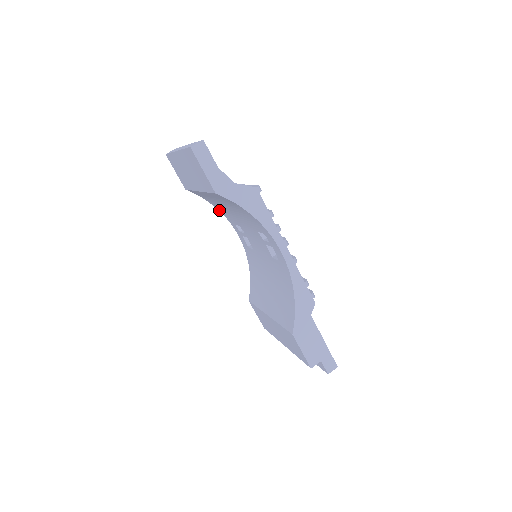
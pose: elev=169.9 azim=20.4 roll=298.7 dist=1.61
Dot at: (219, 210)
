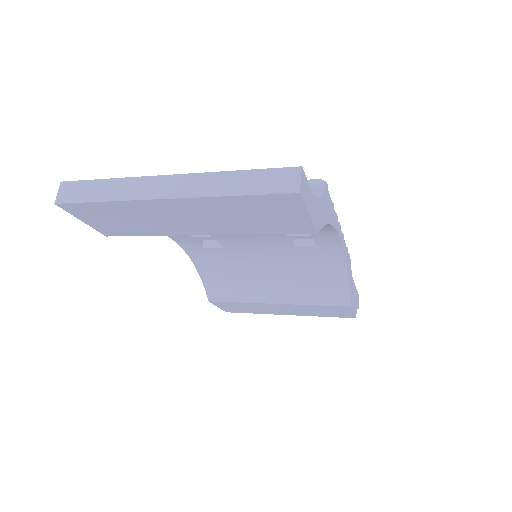
Dot at: occluded
